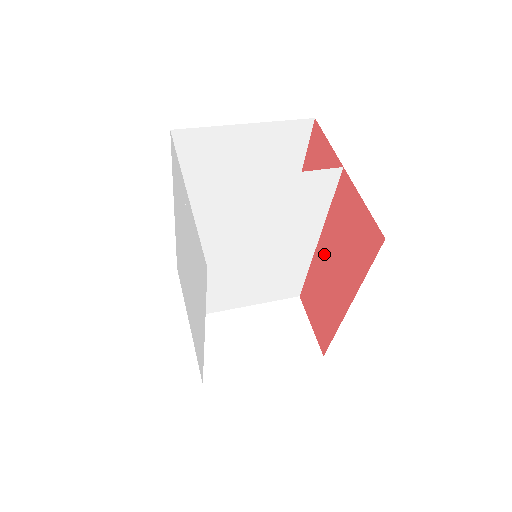
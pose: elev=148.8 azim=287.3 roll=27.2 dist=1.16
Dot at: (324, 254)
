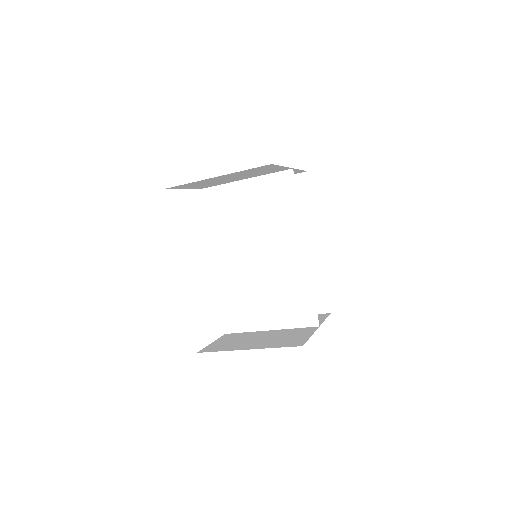
Dot at: occluded
